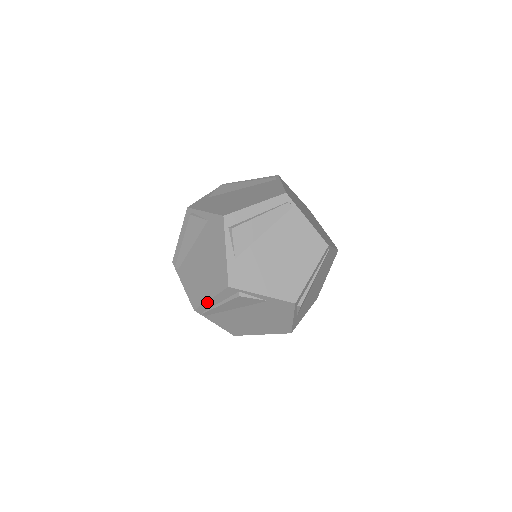
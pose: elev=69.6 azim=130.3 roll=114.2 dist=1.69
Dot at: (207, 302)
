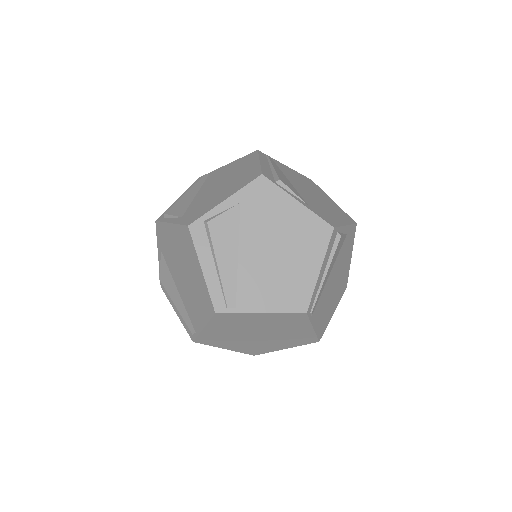
Dot at: (206, 280)
